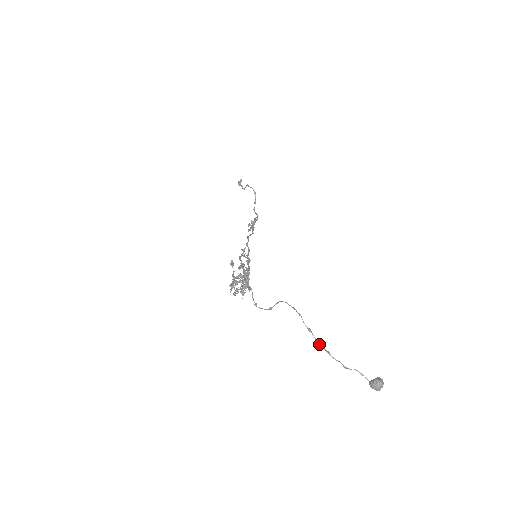
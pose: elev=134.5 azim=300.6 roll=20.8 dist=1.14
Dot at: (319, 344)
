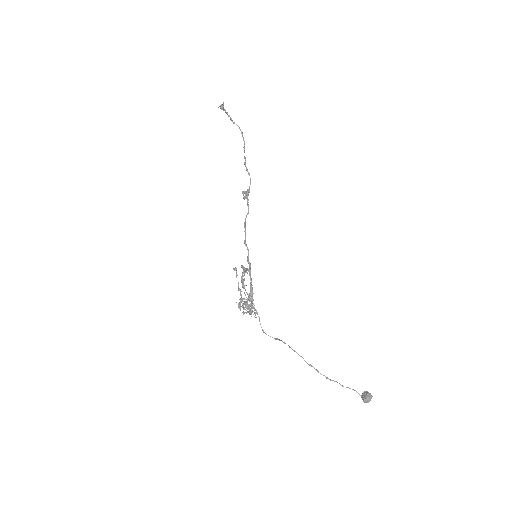
Dot at: occluded
